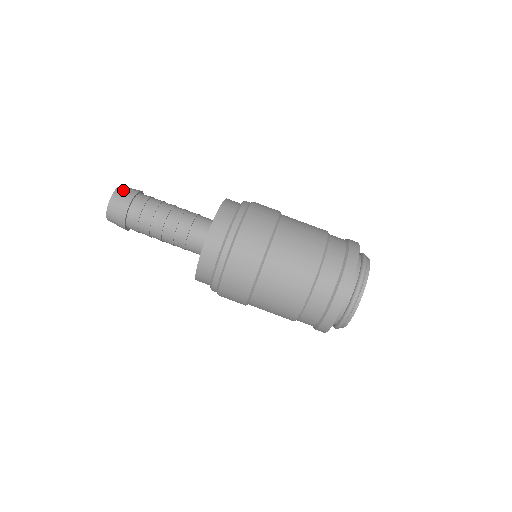
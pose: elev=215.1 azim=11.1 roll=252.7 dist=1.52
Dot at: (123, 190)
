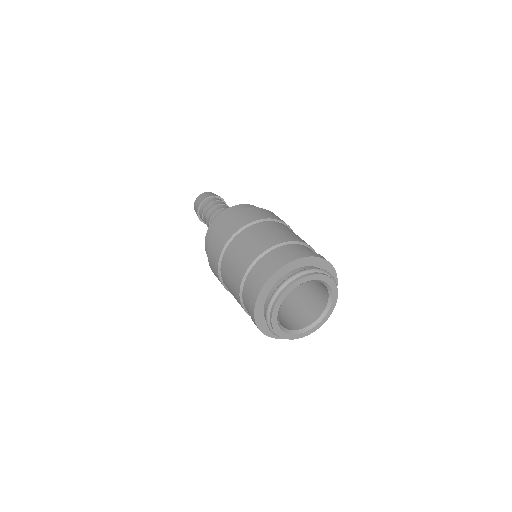
Dot at: occluded
